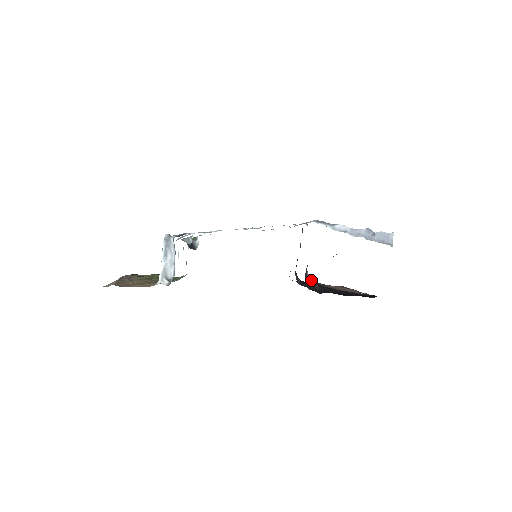
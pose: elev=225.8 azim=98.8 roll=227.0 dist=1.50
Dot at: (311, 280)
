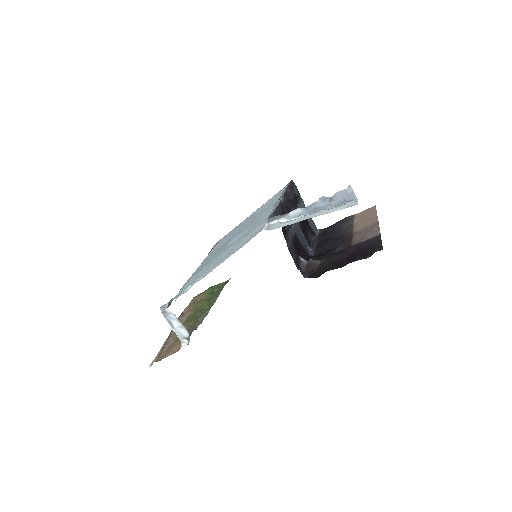
Dot at: (308, 261)
